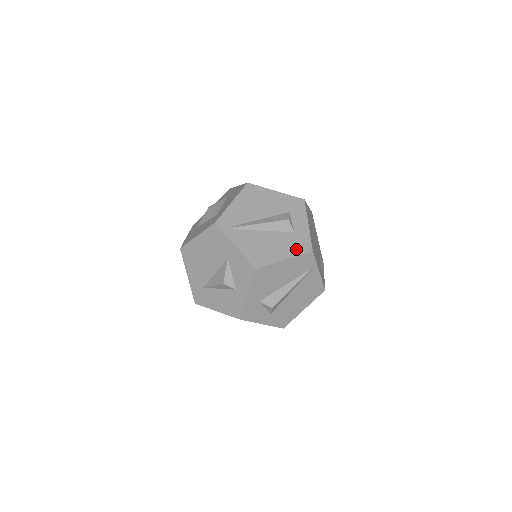
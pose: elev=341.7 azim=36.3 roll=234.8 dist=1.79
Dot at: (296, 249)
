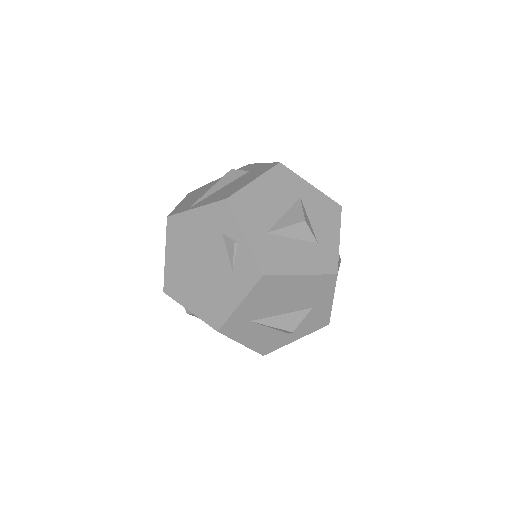
Dot at: occluded
